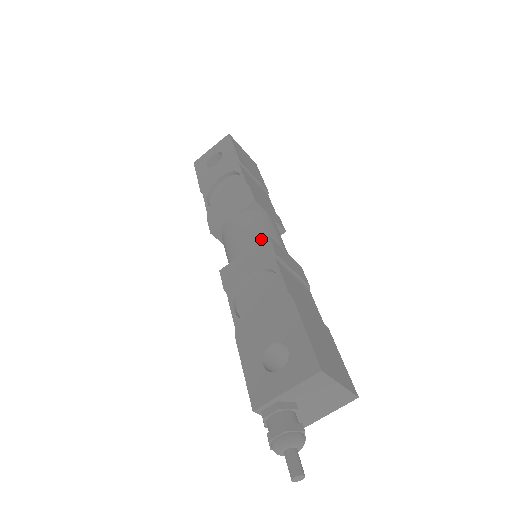
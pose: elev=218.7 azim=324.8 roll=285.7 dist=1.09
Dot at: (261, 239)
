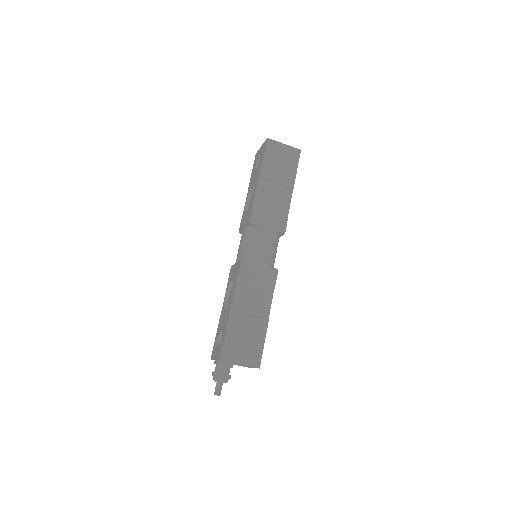
Dot at: (245, 256)
